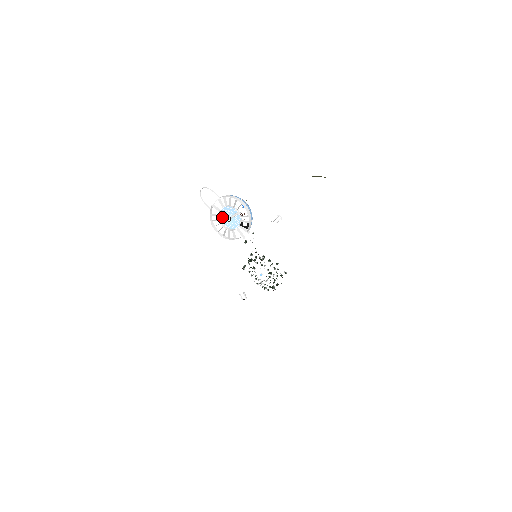
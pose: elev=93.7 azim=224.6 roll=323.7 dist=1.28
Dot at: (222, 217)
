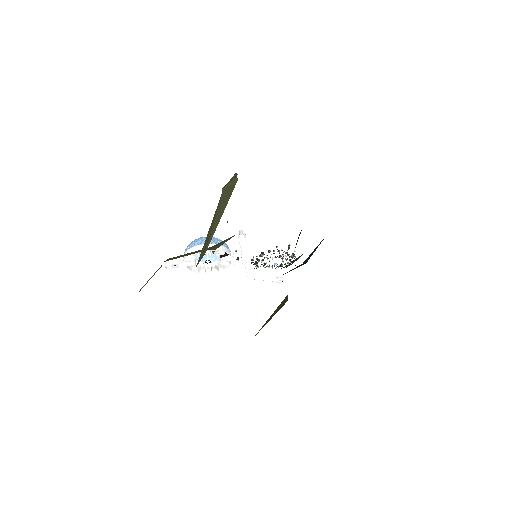
Dot at: (202, 264)
